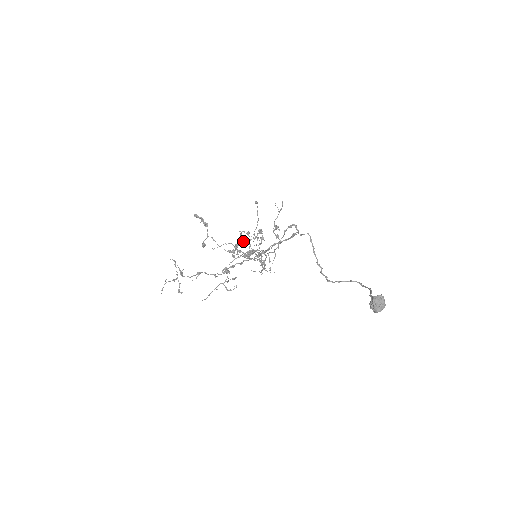
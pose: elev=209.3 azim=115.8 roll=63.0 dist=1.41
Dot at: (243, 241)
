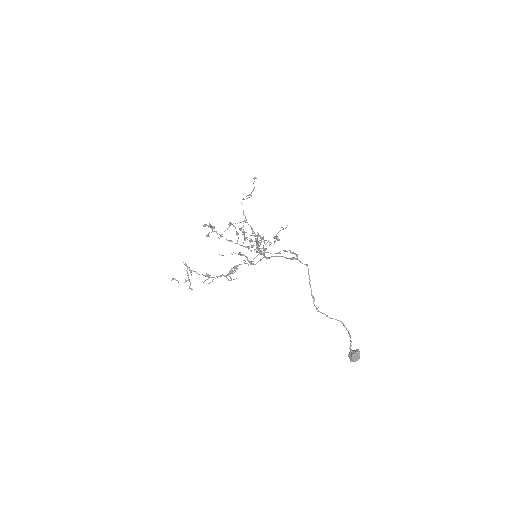
Dot at: (245, 238)
